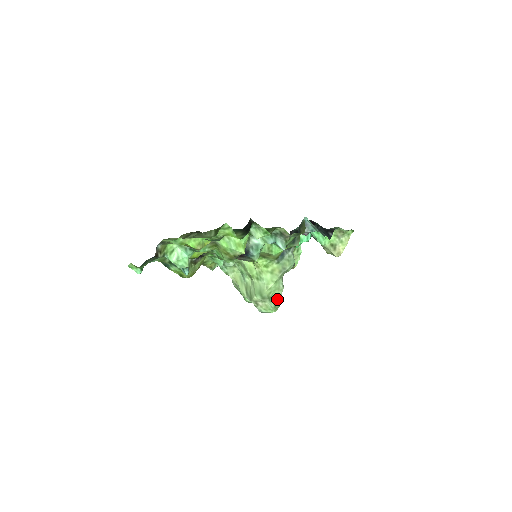
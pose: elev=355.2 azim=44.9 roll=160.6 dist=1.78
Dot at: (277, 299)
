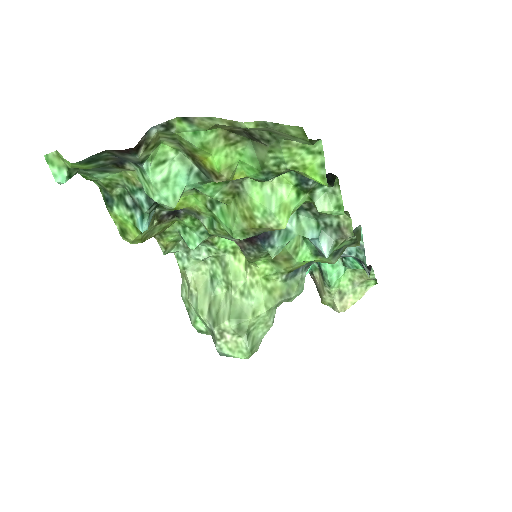
Dot at: (257, 339)
